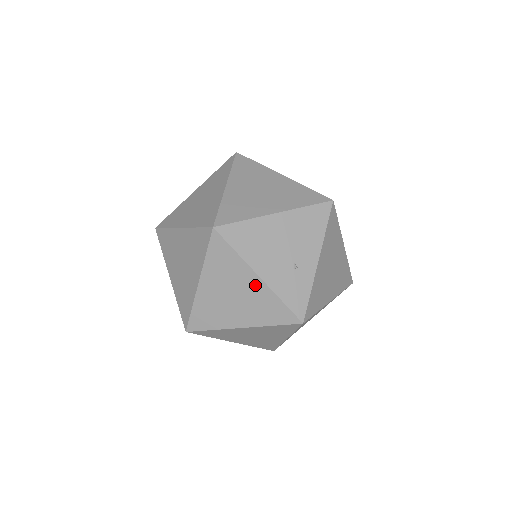
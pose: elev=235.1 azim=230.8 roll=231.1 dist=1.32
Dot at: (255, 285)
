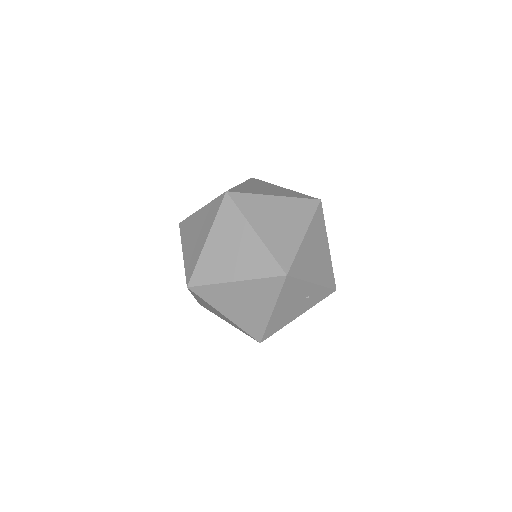
Dot at: occluded
